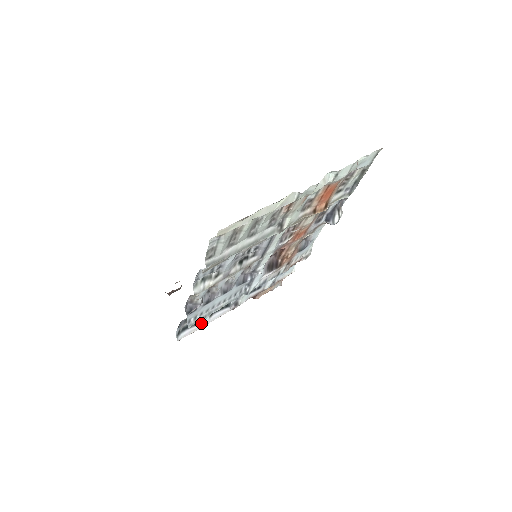
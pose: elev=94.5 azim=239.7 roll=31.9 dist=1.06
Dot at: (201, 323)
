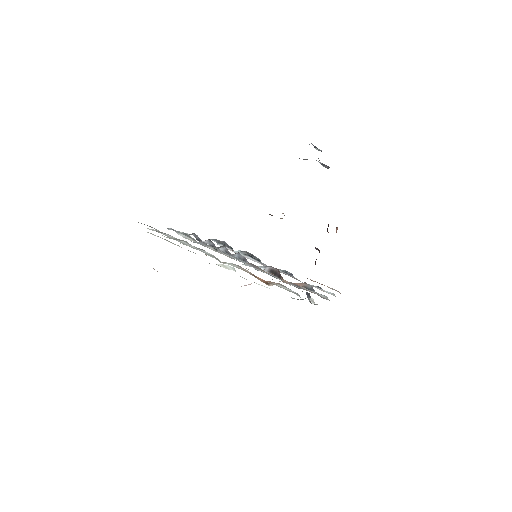
Dot at: (237, 252)
